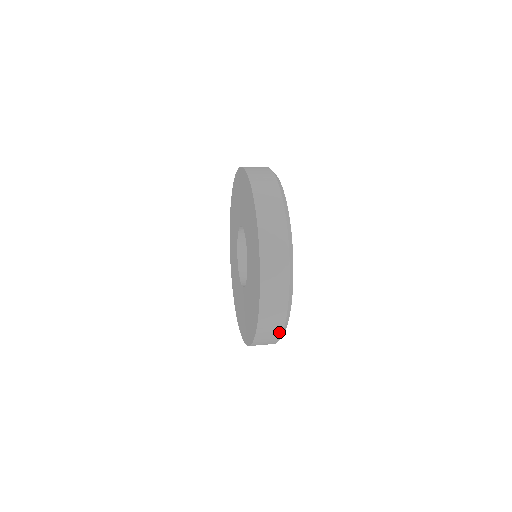
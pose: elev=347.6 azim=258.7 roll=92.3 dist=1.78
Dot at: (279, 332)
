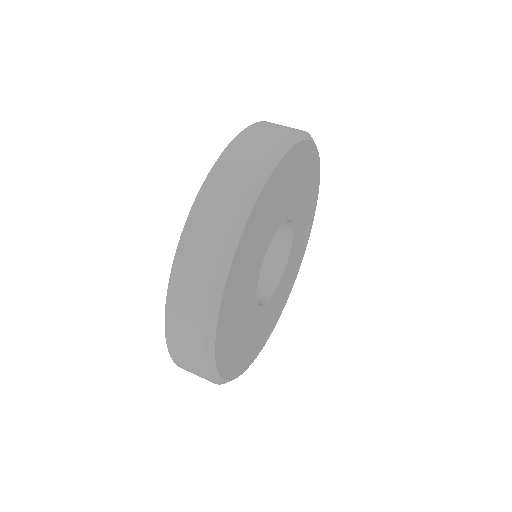
Dot at: occluded
